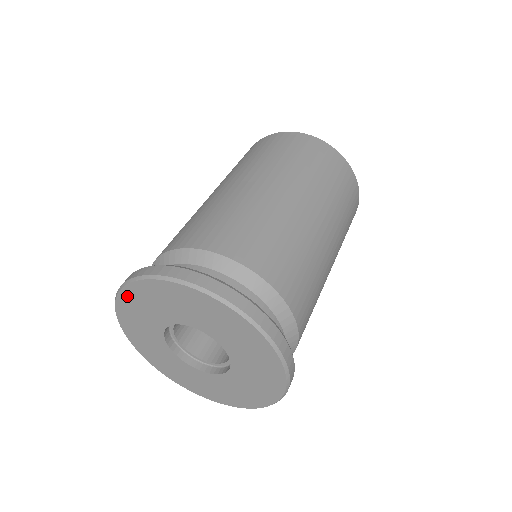
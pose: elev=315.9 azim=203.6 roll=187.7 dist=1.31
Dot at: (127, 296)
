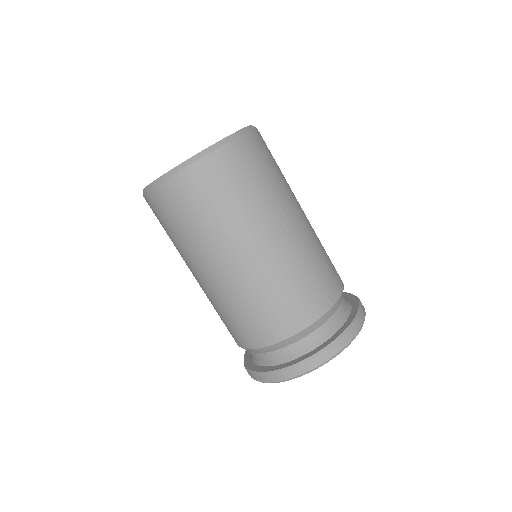
Dot at: occluded
